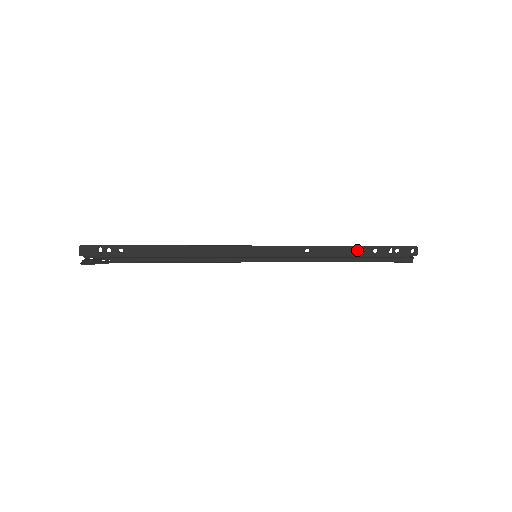
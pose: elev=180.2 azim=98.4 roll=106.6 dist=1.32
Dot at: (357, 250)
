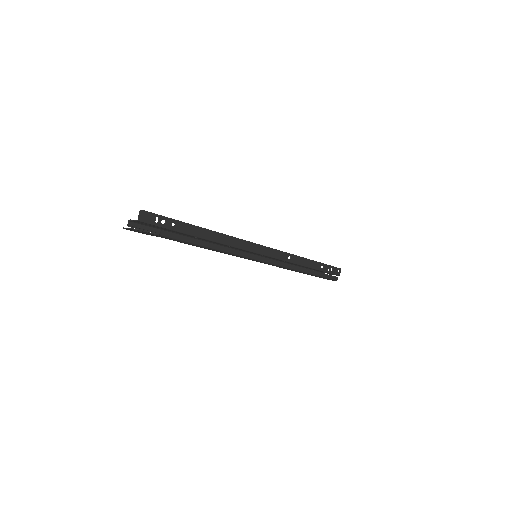
Dot at: (314, 264)
